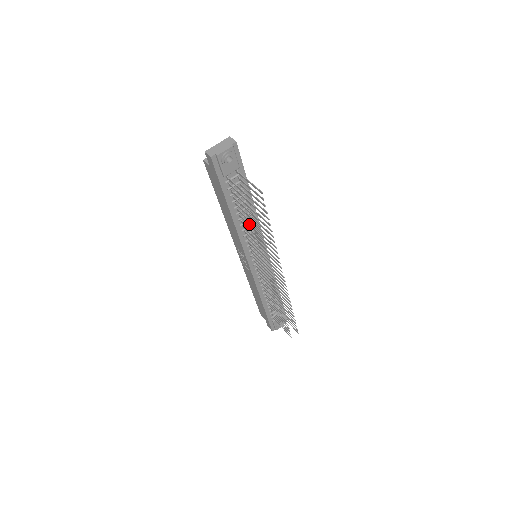
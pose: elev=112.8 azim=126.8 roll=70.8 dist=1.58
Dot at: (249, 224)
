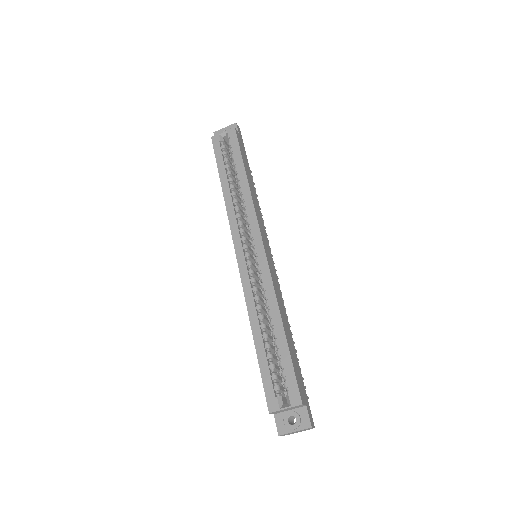
Dot at: occluded
